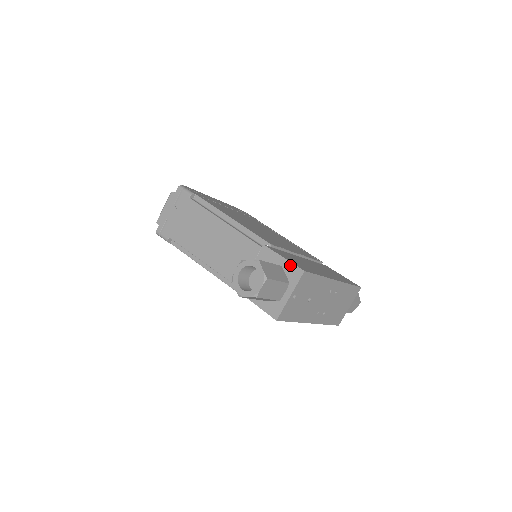
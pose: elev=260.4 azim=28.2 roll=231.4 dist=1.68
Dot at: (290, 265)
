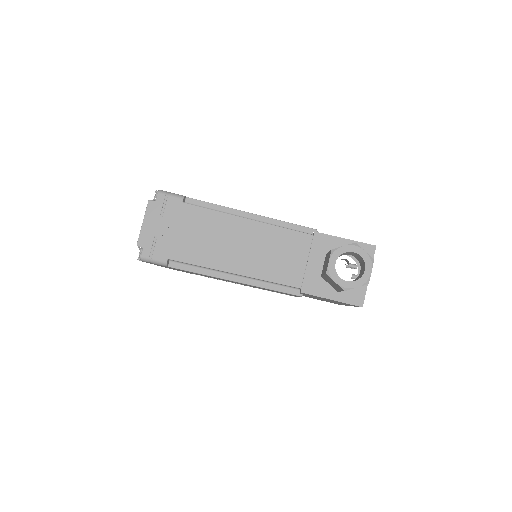
Dot at: occluded
